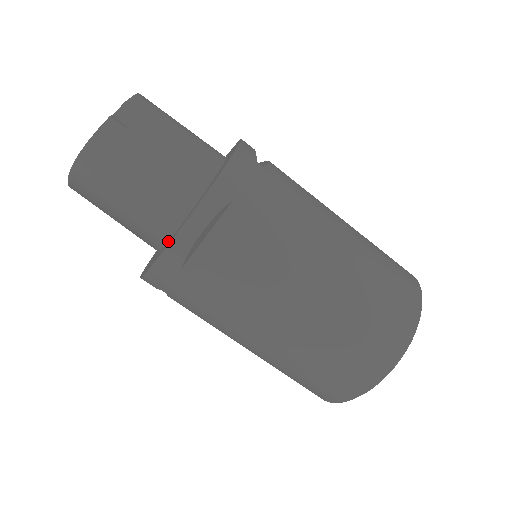
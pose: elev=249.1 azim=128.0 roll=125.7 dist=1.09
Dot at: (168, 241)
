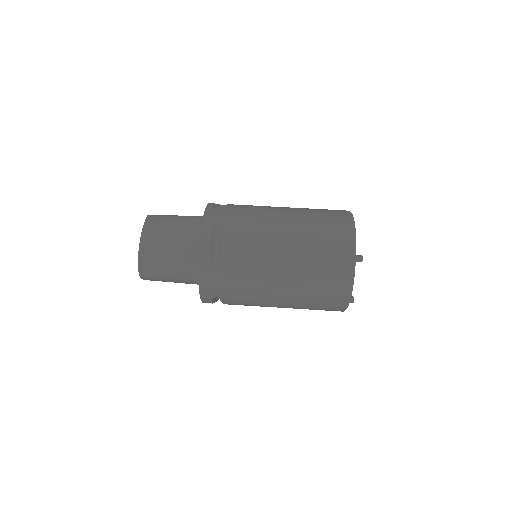
Dot at: occluded
